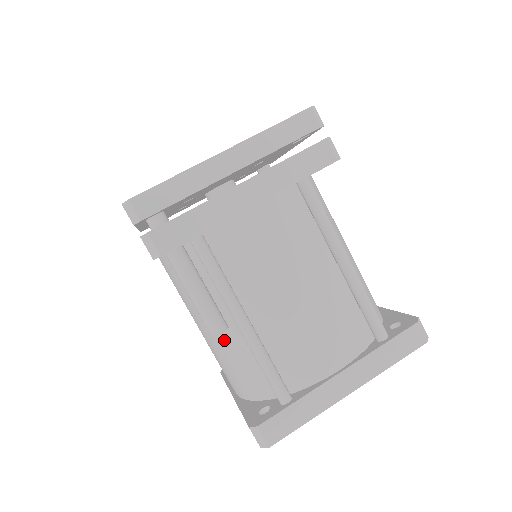
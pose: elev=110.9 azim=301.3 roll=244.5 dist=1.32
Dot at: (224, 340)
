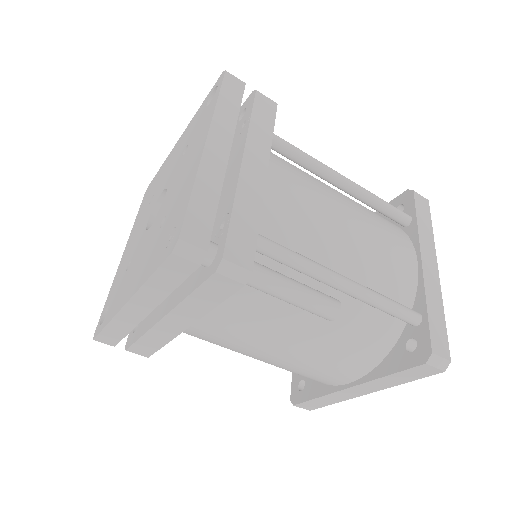
Dot at: (327, 327)
